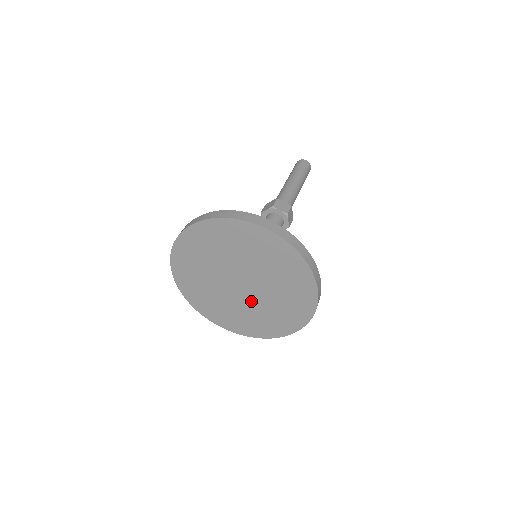
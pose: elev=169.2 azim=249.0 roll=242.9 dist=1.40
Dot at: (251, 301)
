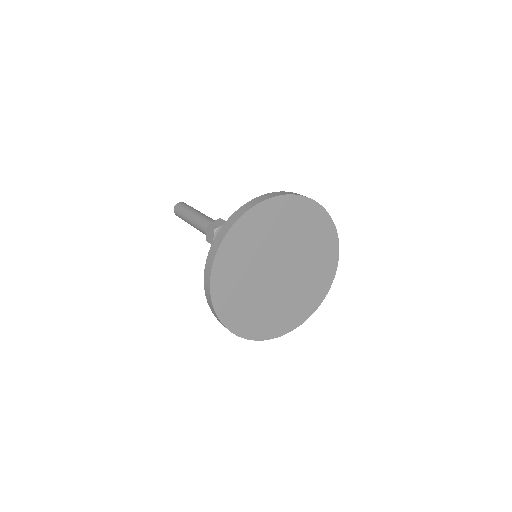
Dot at: (282, 291)
